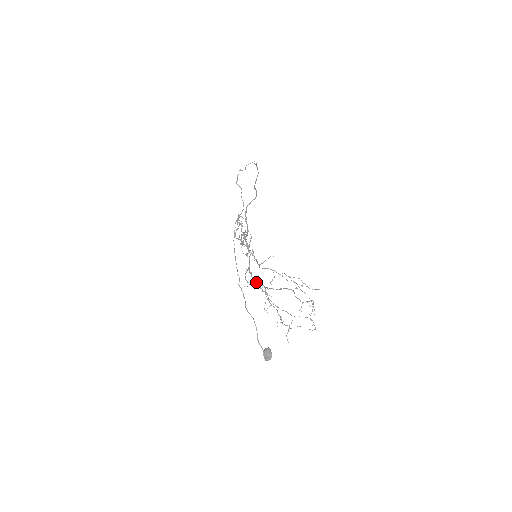
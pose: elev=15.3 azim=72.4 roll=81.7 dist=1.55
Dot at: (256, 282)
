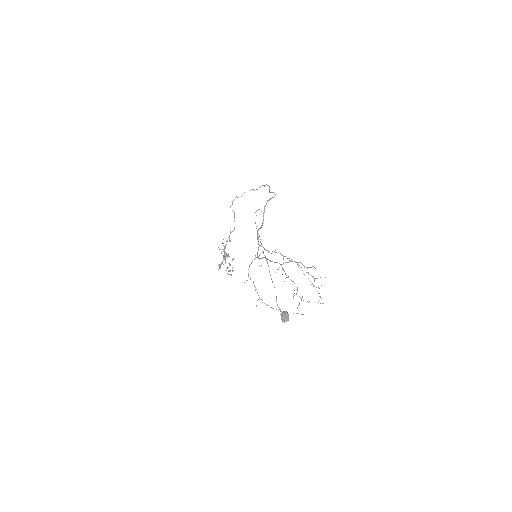
Dot at: (272, 261)
